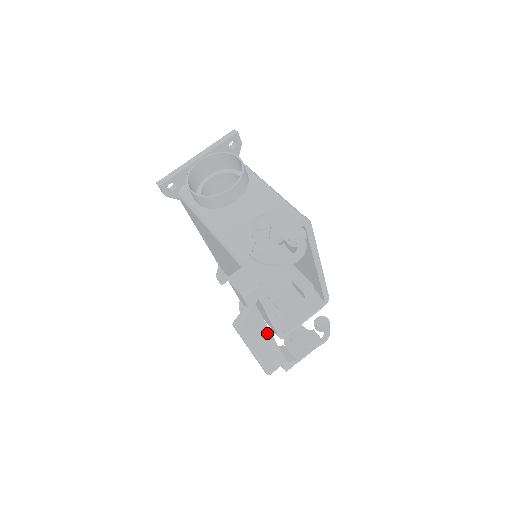
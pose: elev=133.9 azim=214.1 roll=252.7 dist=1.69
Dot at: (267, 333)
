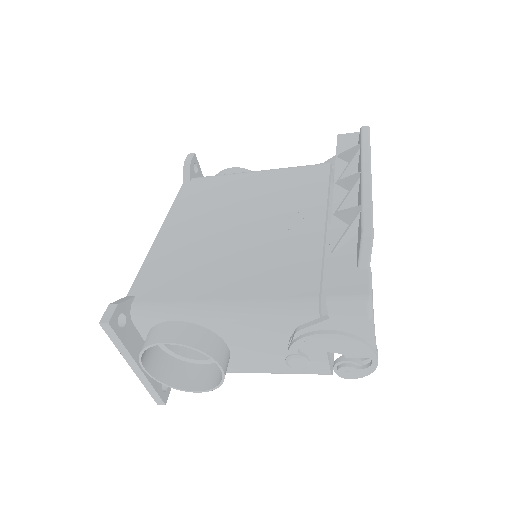
Dot at: occluded
